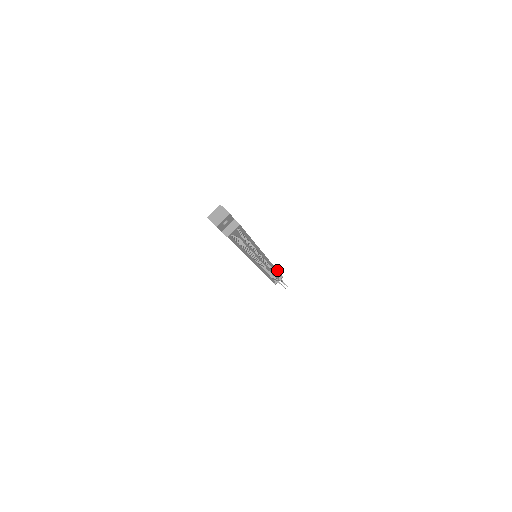
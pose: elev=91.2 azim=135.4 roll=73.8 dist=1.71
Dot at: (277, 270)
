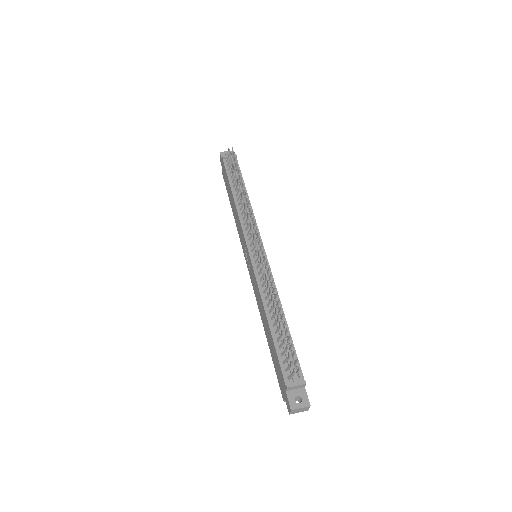
Dot at: (290, 335)
